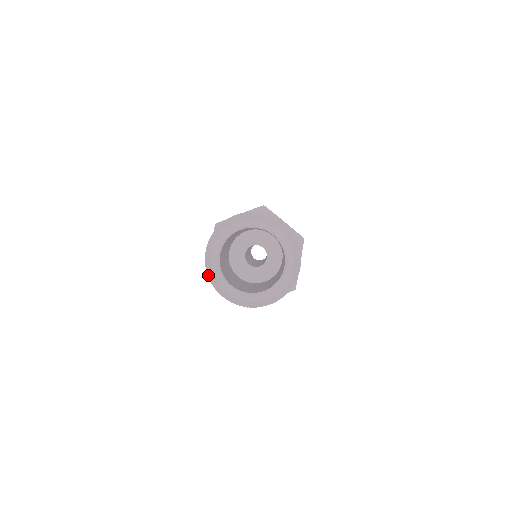
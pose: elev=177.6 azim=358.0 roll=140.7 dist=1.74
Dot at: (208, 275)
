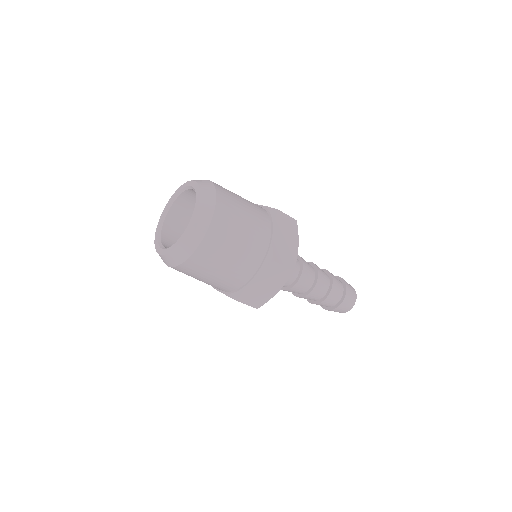
Dot at: occluded
